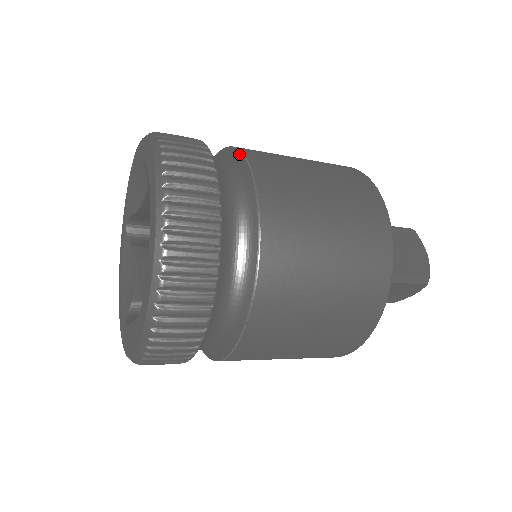
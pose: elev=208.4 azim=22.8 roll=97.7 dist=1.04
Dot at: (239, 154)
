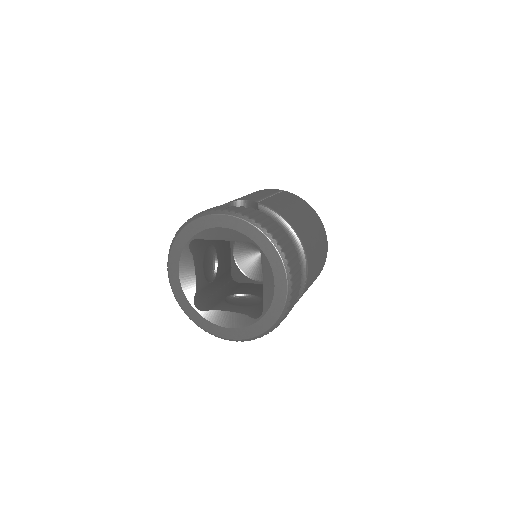
Dot at: (295, 235)
